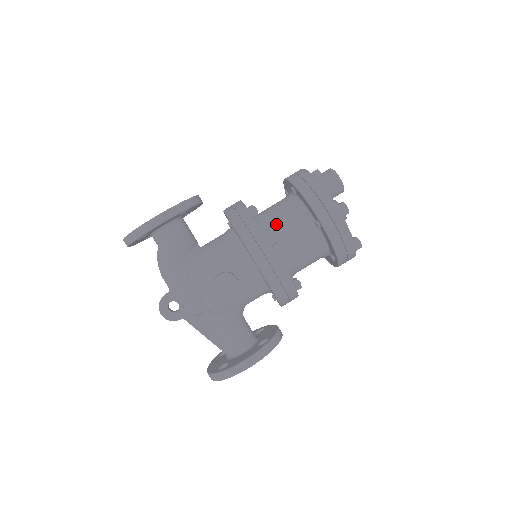
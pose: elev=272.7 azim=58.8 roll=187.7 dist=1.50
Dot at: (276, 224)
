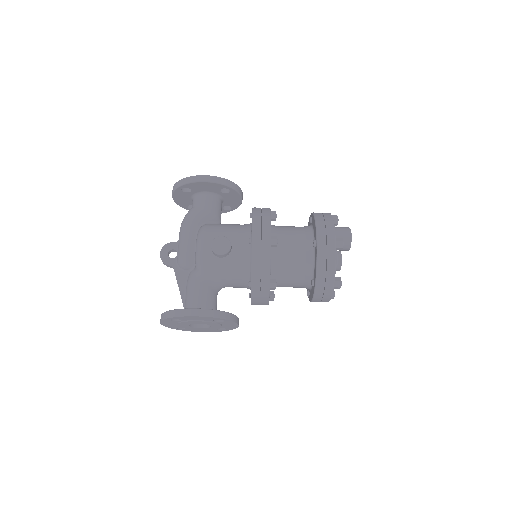
Dot at: (284, 231)
